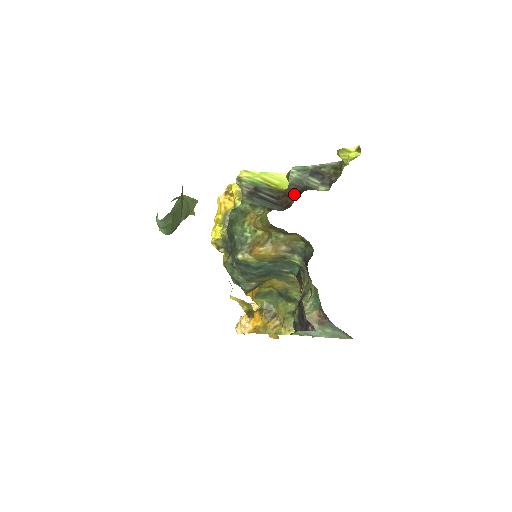
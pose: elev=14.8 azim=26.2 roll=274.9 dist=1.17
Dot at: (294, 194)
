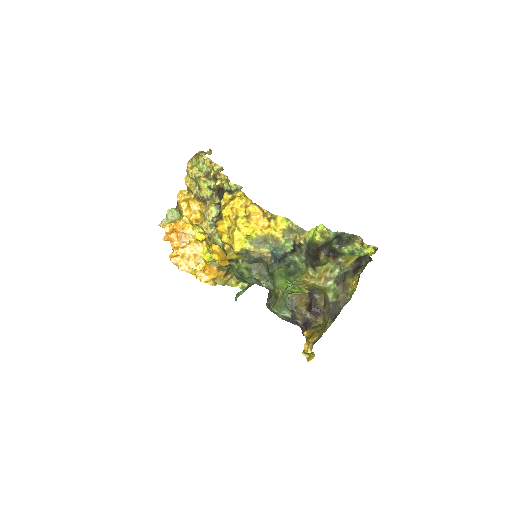
Dot at: (322, 249)
